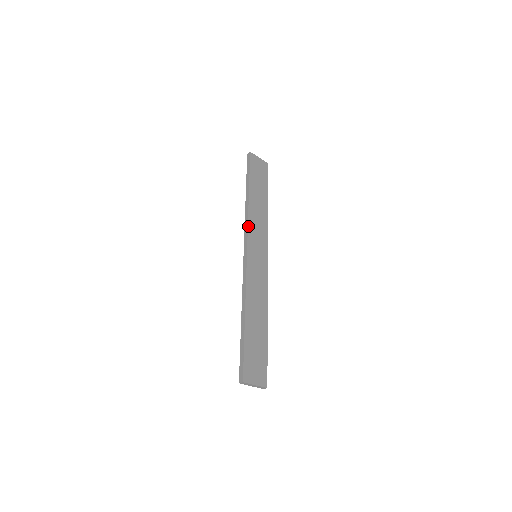
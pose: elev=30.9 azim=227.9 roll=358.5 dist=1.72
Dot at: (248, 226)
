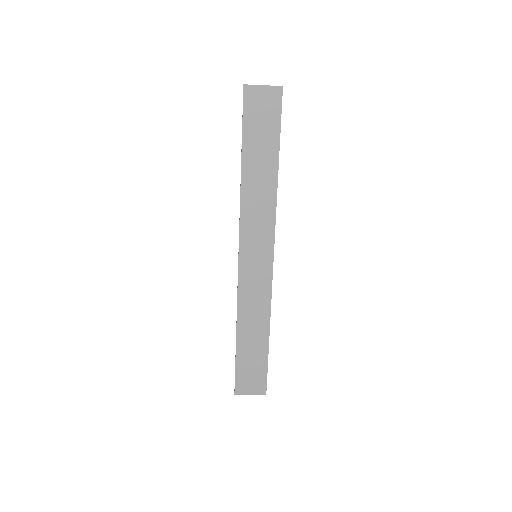
Dot at: (240, 221)
